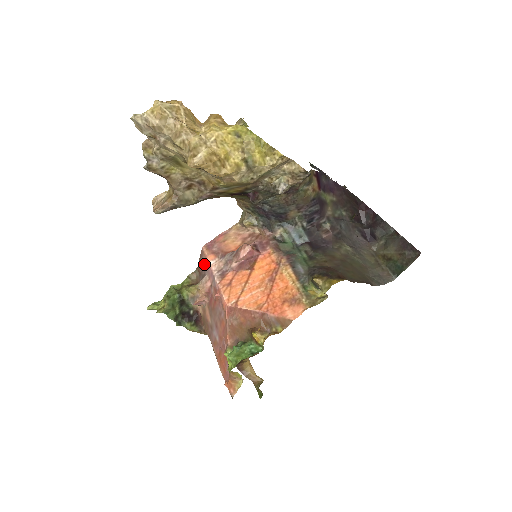
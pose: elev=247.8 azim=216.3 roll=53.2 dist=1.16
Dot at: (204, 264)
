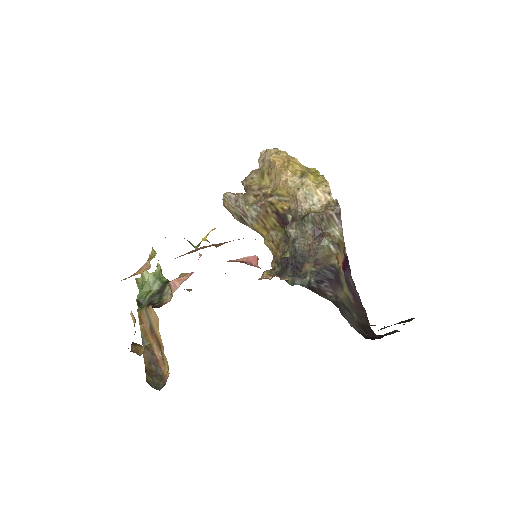
Dot at: occluded
